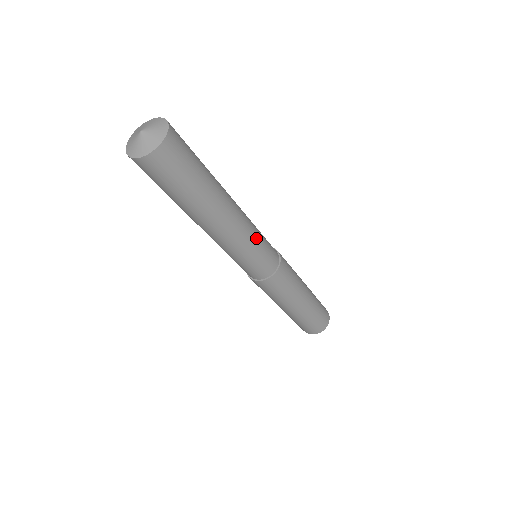
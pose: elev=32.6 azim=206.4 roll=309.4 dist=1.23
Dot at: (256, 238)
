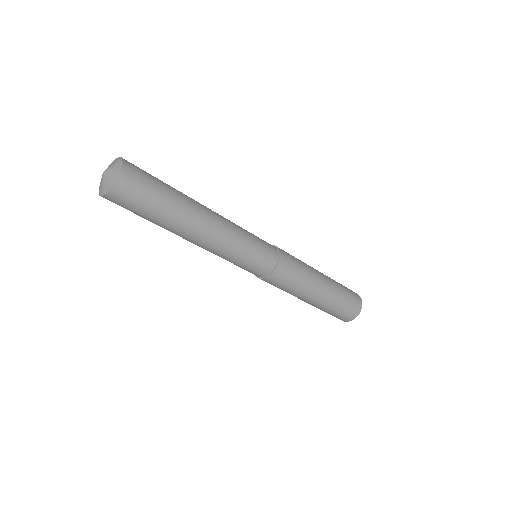
Dot at: (238, 251)
